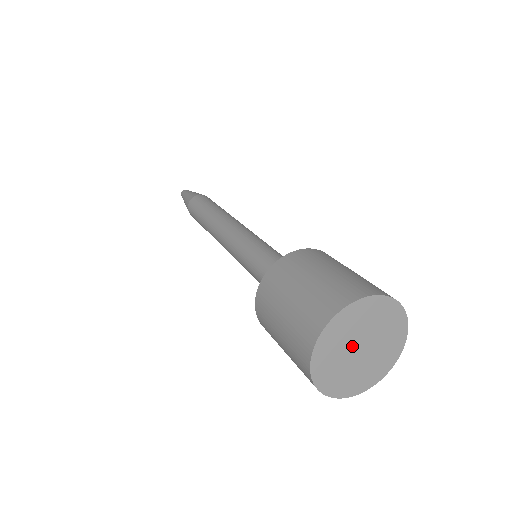
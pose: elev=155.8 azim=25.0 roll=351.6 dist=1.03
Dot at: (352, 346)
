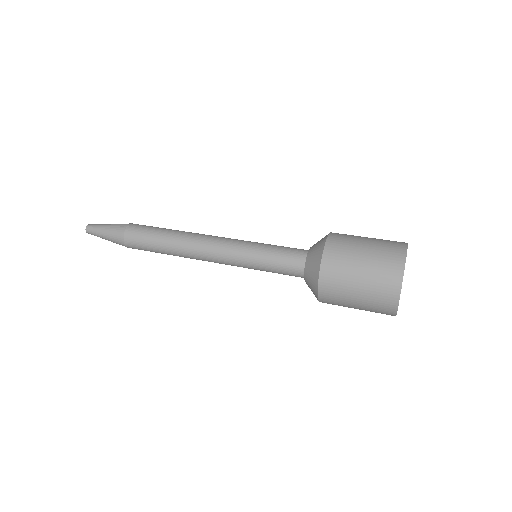
Dot at: occluded
